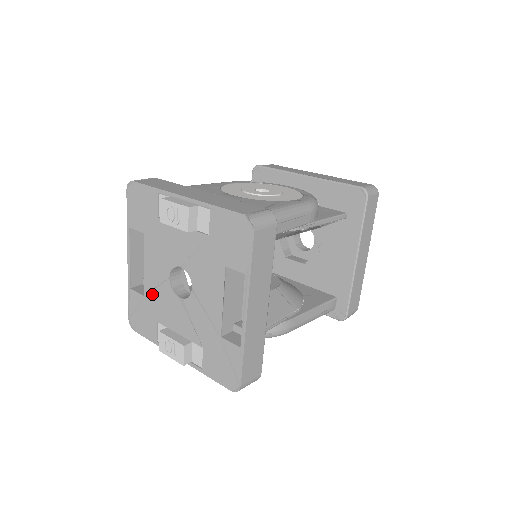
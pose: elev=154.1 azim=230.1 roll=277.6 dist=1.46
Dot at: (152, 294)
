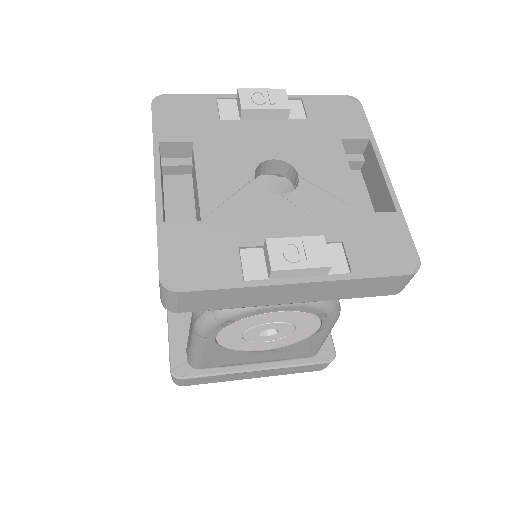
Dot at: (221, 210)
